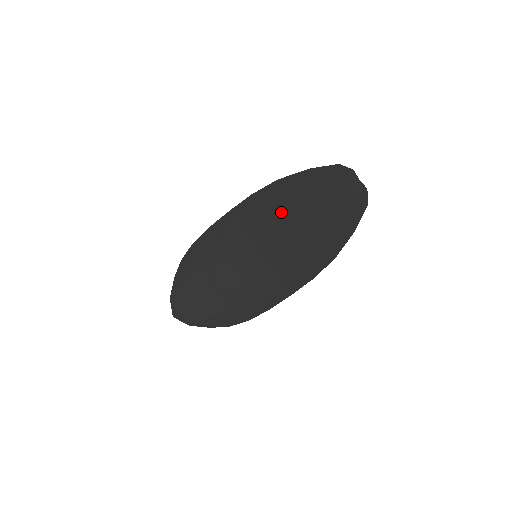
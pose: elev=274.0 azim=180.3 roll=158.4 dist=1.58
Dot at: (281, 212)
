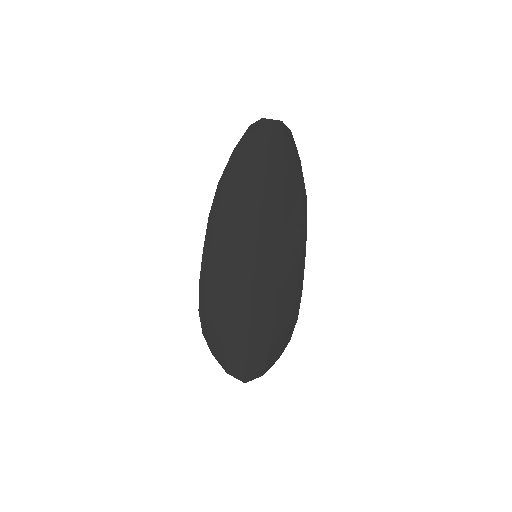
Dot at: (242, 202)
